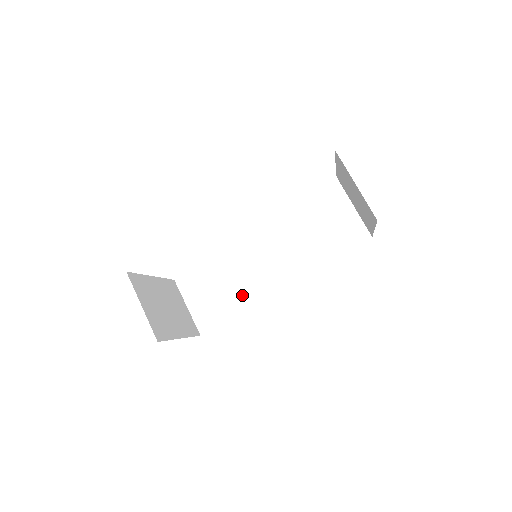
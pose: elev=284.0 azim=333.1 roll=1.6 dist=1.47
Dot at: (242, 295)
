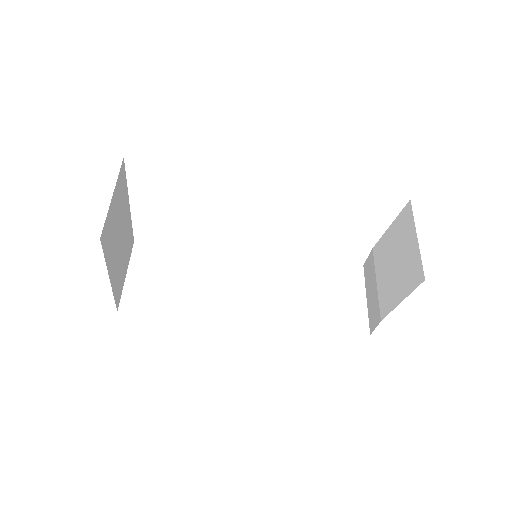
Dot at: (197, 301)
